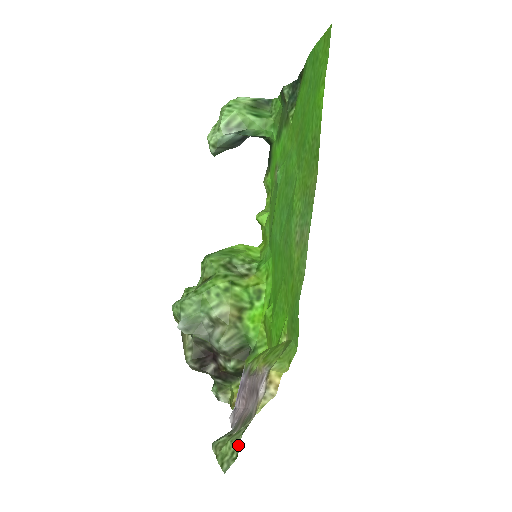
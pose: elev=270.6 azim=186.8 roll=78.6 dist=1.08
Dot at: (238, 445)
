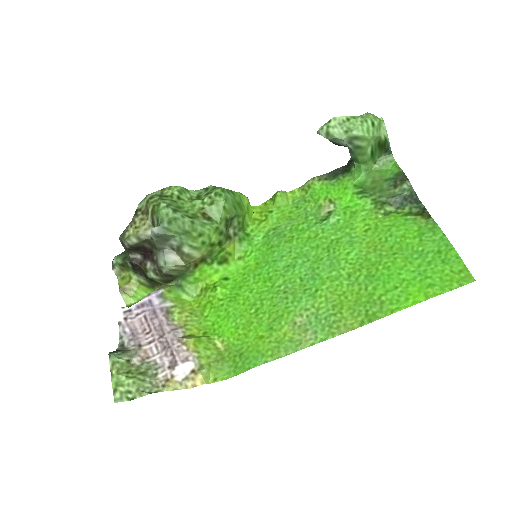
Dot at: (139, 395)
